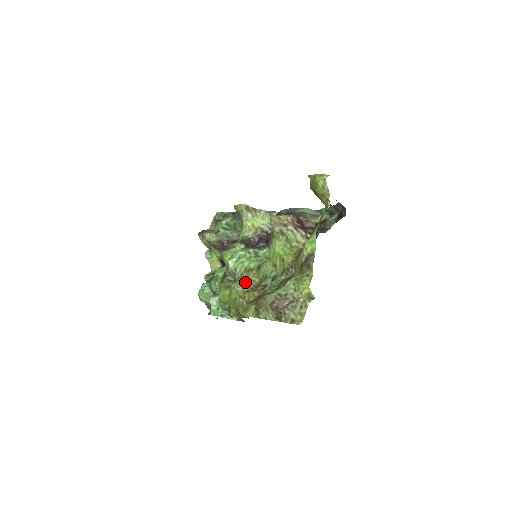
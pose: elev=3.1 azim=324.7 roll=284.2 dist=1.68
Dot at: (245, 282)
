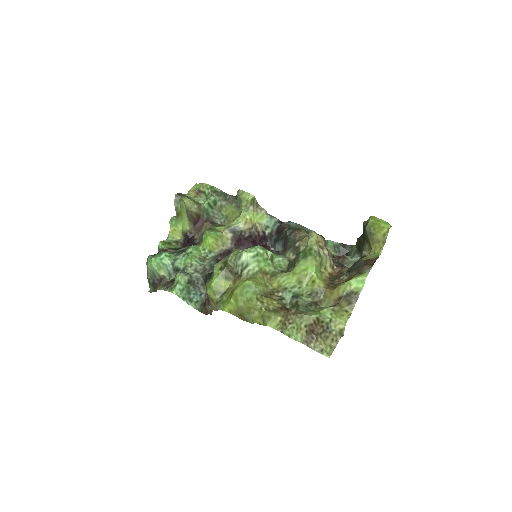
Dot at: (262, 285)
